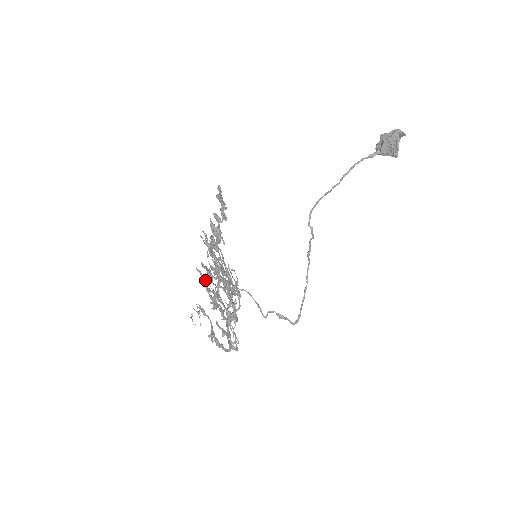
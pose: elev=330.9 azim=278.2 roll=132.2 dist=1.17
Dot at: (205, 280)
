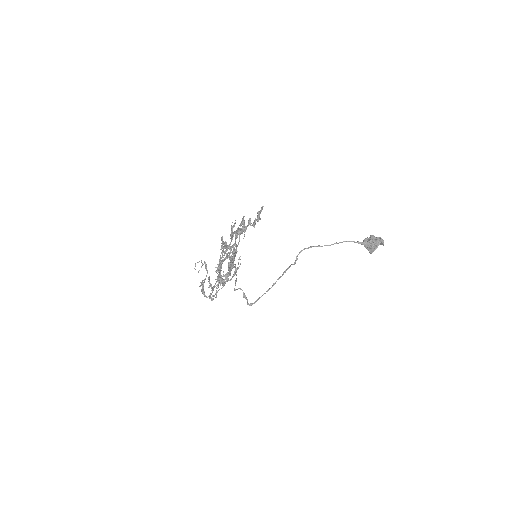
Dot at: (221, 253)
